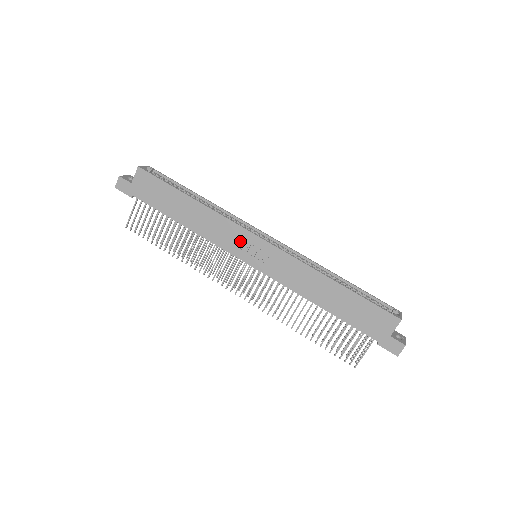
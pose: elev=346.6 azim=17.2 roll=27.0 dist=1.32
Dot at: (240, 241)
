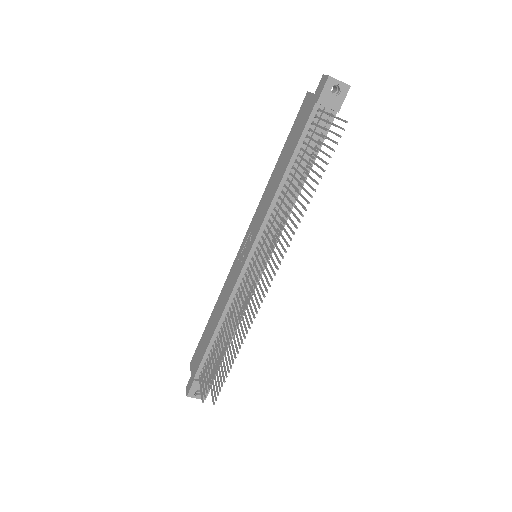
Dot at: (237, 267)
